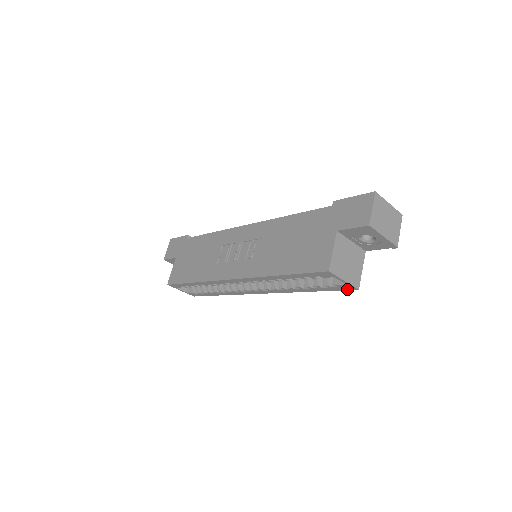
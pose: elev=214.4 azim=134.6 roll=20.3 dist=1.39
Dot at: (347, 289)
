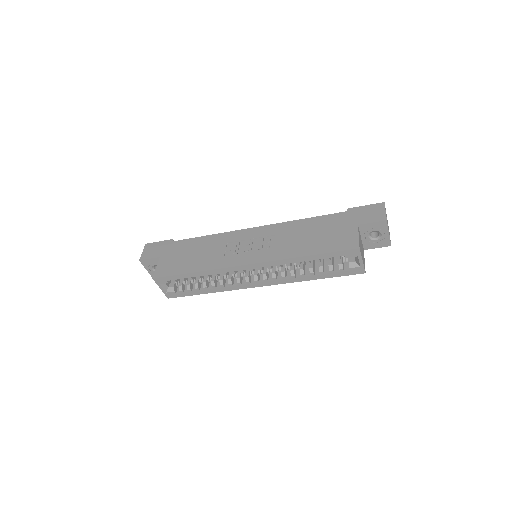
Dot at: (355, 273)
